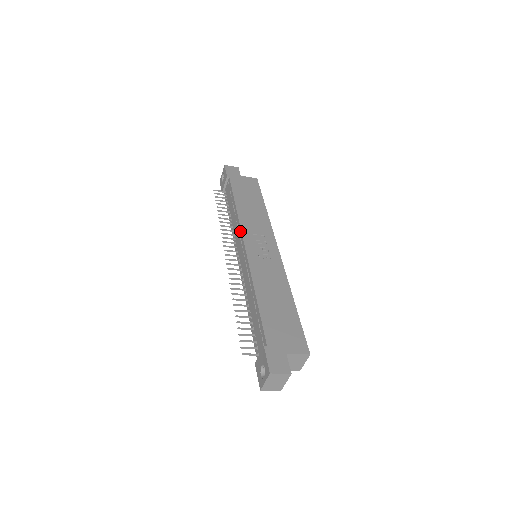
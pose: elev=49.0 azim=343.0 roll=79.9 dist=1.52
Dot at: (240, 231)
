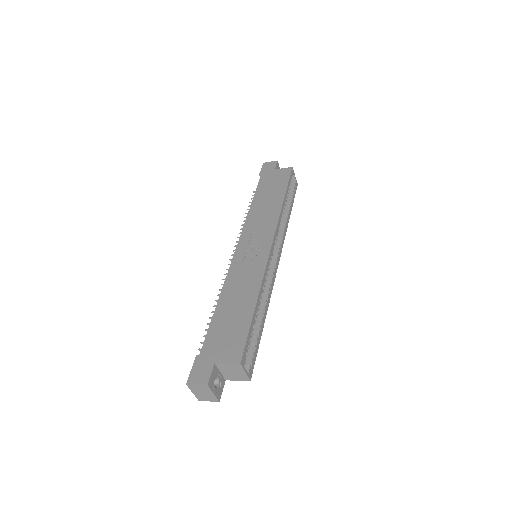
Dot at: (242, 233)
